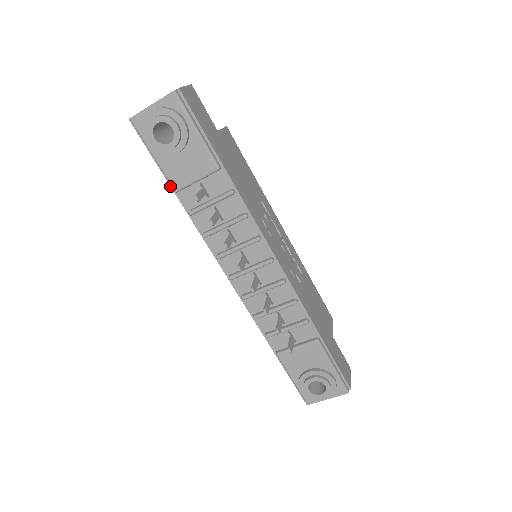
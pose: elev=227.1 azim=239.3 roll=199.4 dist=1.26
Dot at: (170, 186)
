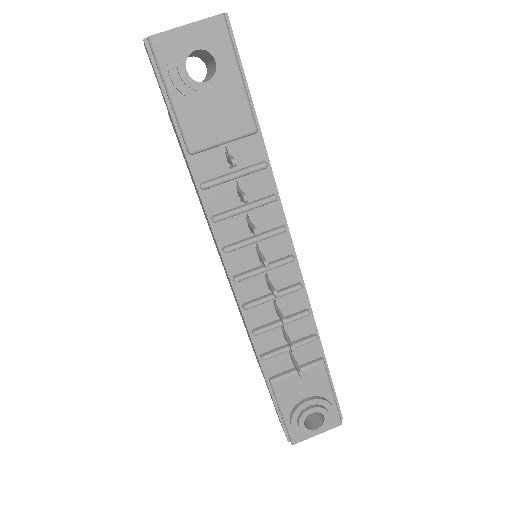
Dot at: (181, 145)
